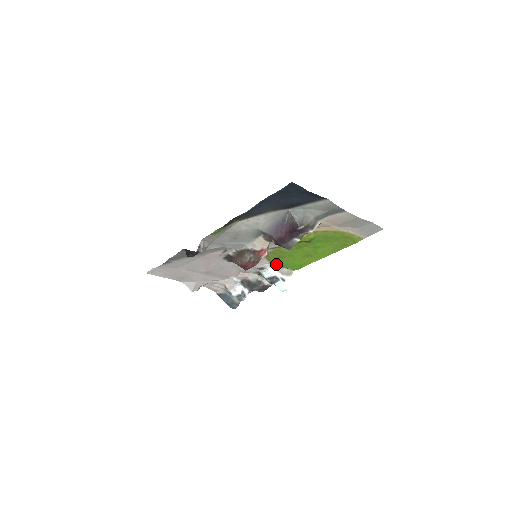
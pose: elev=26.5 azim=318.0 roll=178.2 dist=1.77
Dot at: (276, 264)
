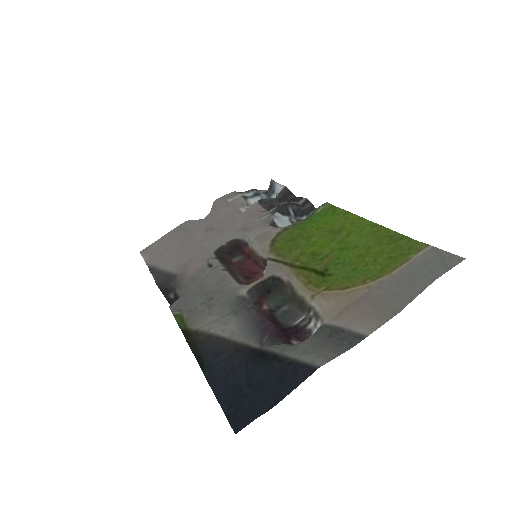
Dot at: (293, 224)
